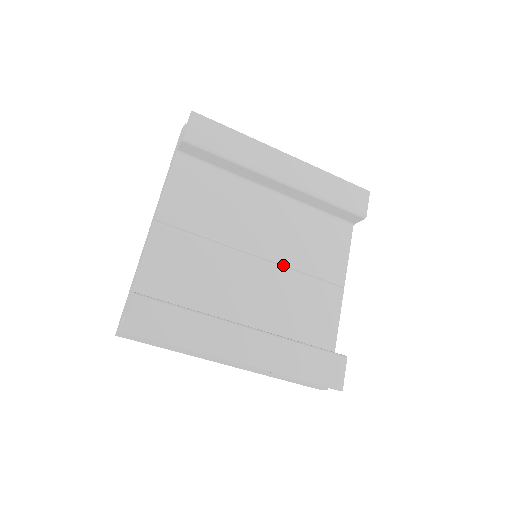
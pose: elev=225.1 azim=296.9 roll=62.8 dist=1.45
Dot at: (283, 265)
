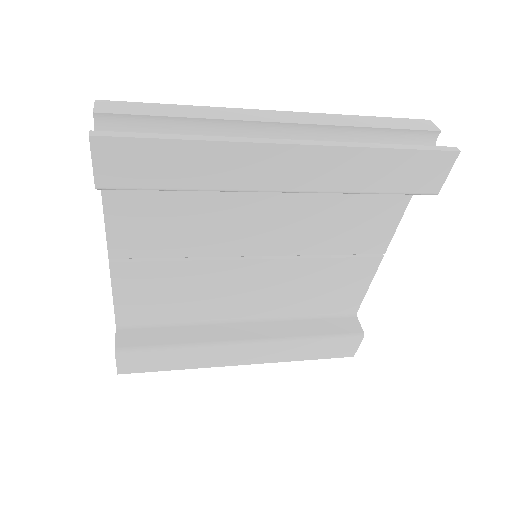
Dot at: (295, 255)
